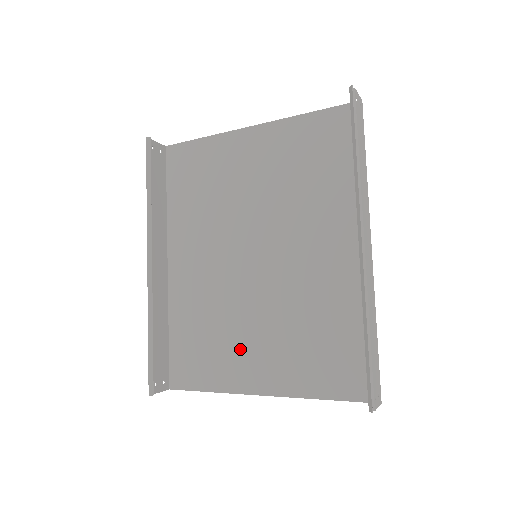
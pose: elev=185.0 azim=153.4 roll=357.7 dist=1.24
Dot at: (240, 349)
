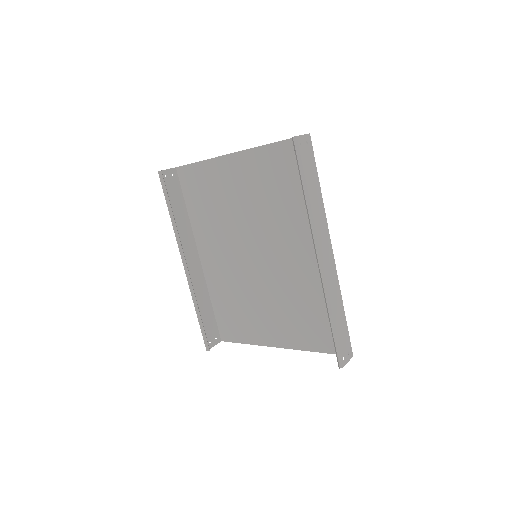
Dot at: (259, 318)
